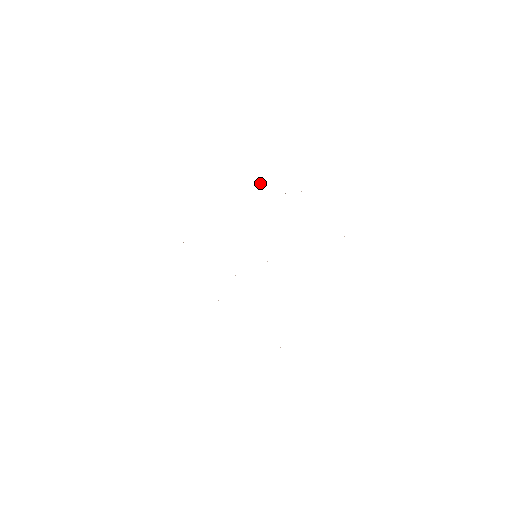
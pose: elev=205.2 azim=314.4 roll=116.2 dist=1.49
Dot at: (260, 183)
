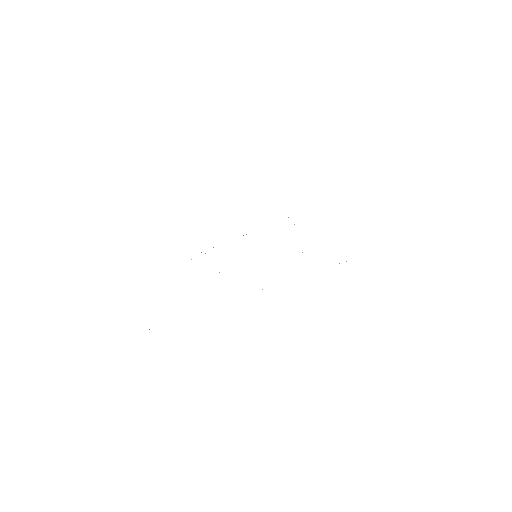
Dot at: occluded
